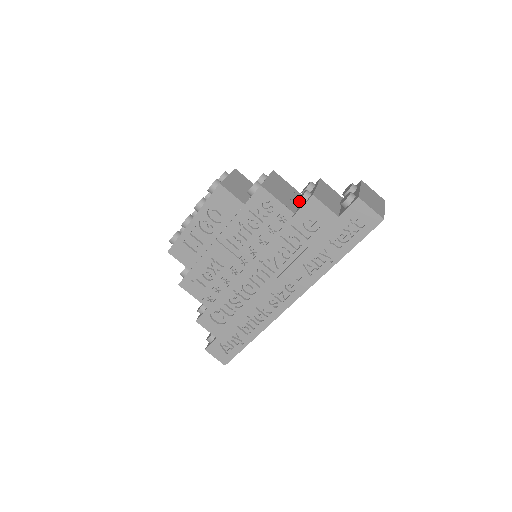
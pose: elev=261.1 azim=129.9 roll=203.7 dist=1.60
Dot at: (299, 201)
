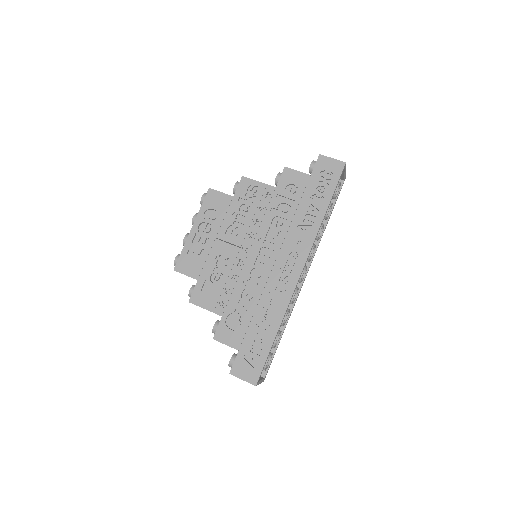
Dot at: (276, 179)
